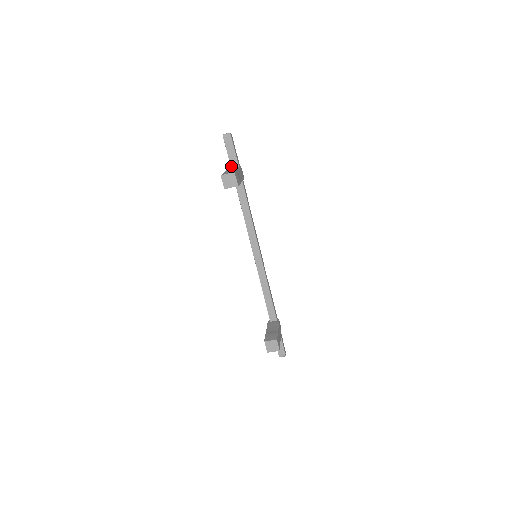
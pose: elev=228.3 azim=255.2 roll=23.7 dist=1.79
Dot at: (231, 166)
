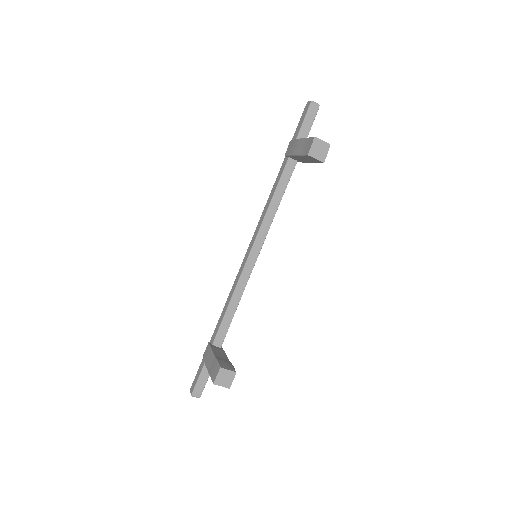
Dot at: occluded
